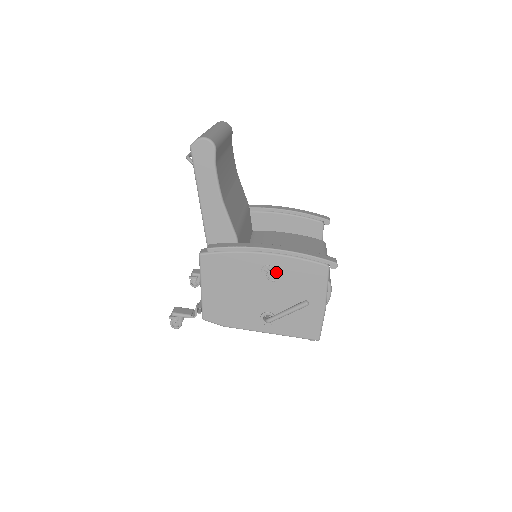
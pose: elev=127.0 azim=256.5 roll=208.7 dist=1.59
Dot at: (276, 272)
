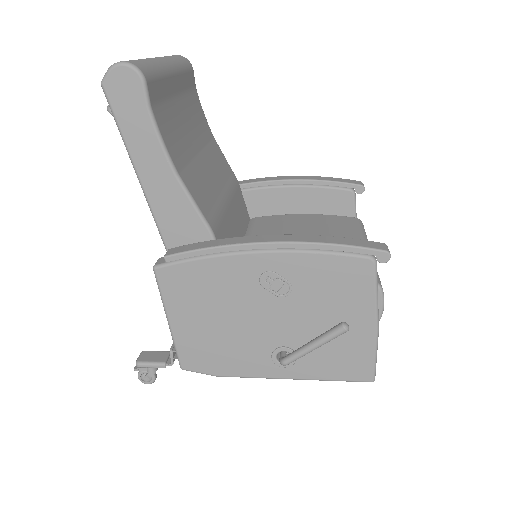
Dot at: (285, 281)
